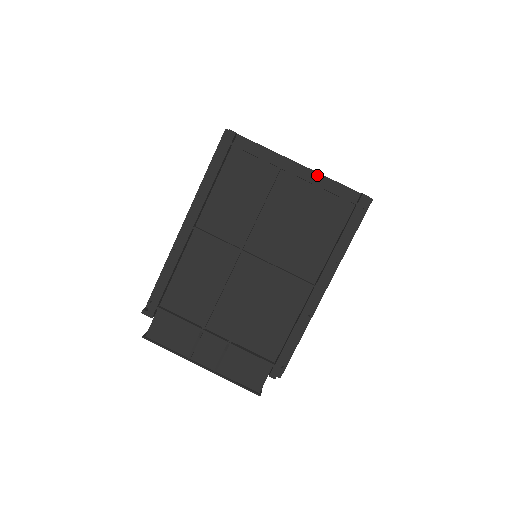
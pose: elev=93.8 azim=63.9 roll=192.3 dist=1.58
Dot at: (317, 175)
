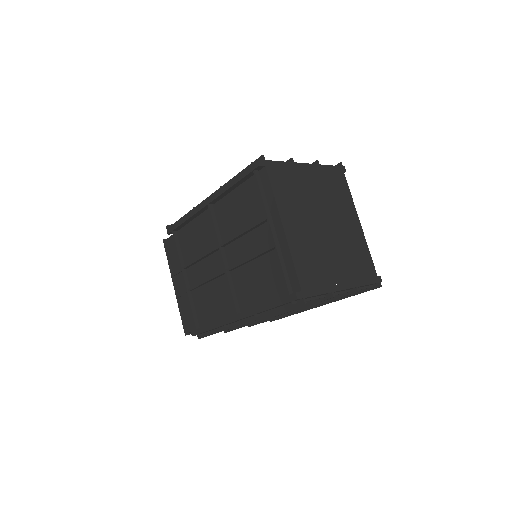
Dot at: (287, 247)
